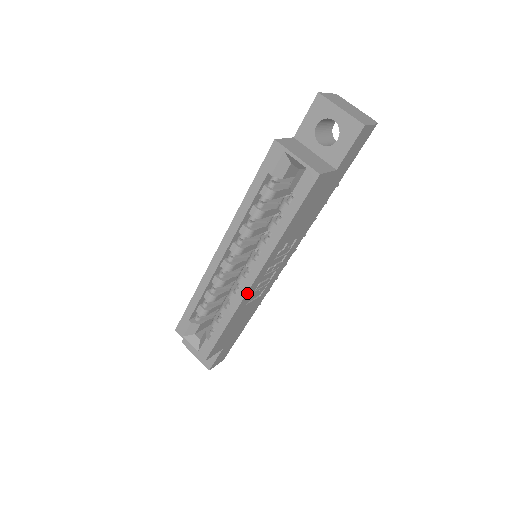
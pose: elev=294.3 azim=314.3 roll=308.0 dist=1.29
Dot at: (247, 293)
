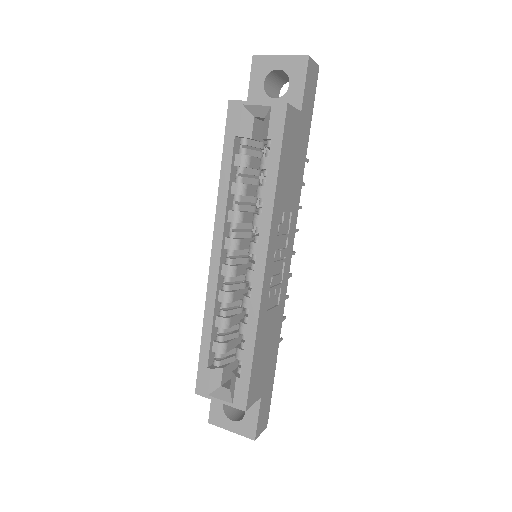
Dot at: (263, 285)
